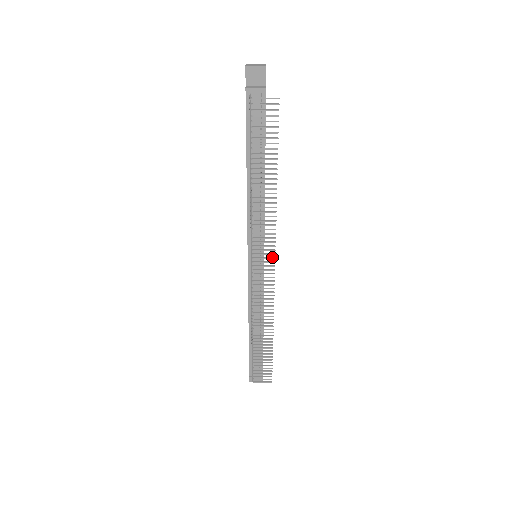
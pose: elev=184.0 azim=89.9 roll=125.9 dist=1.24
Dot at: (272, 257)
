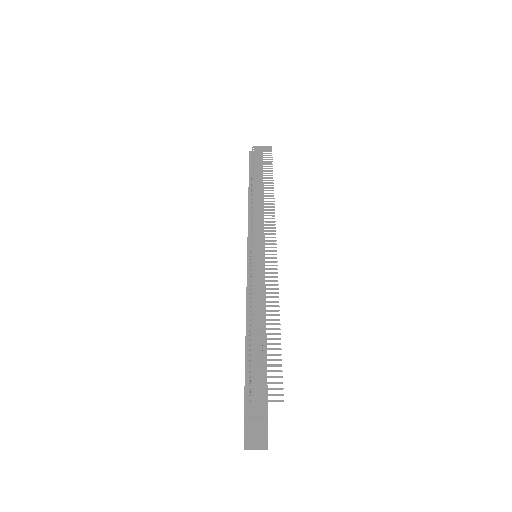
Dot at: (272, 231)
